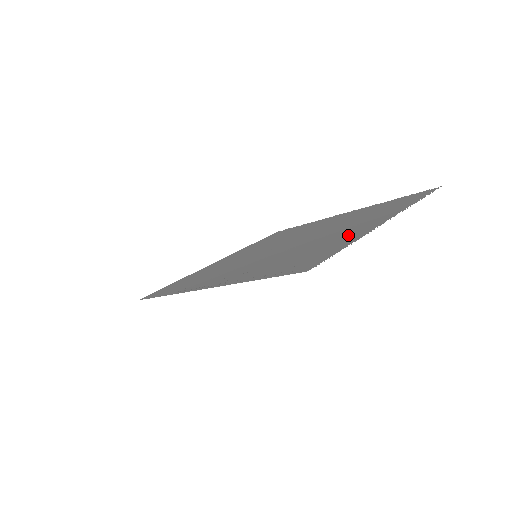
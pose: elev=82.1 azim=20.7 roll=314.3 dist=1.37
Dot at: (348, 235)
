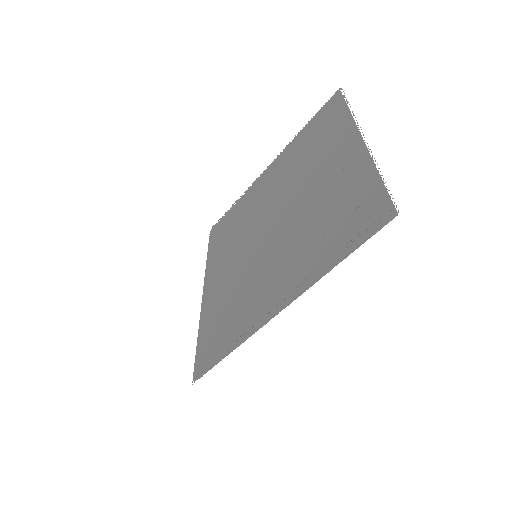
Dot at: (346, 172)
